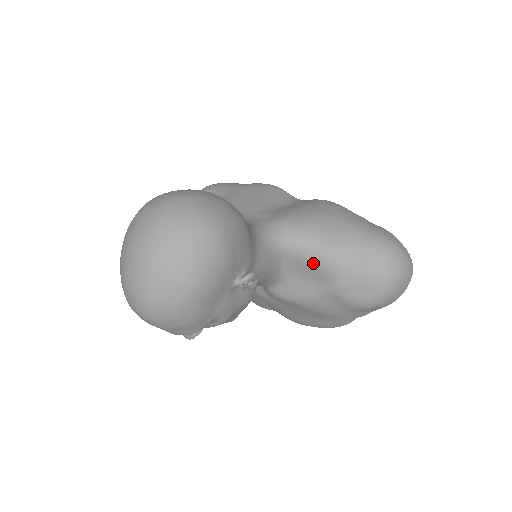
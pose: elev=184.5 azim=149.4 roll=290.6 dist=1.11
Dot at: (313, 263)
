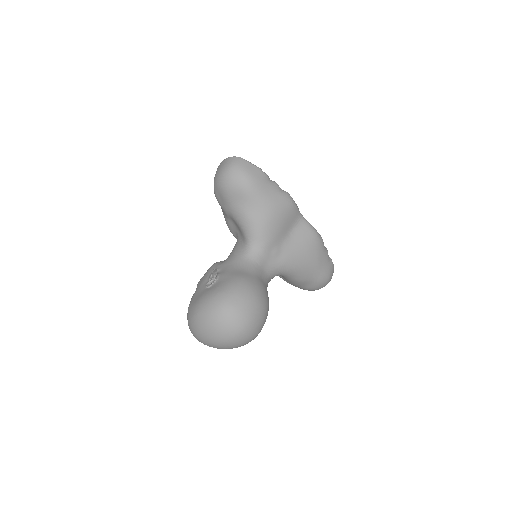
Dot at: (285, 278)
